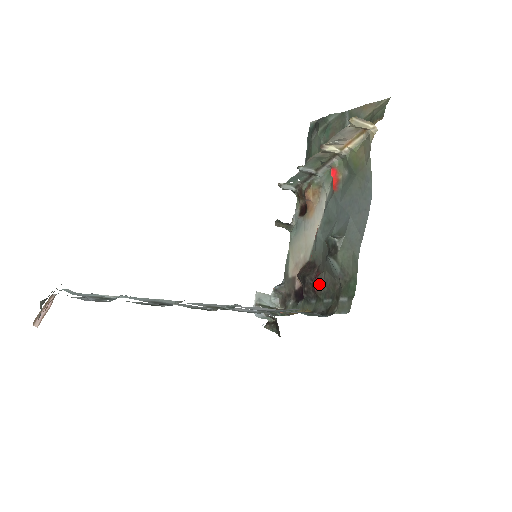
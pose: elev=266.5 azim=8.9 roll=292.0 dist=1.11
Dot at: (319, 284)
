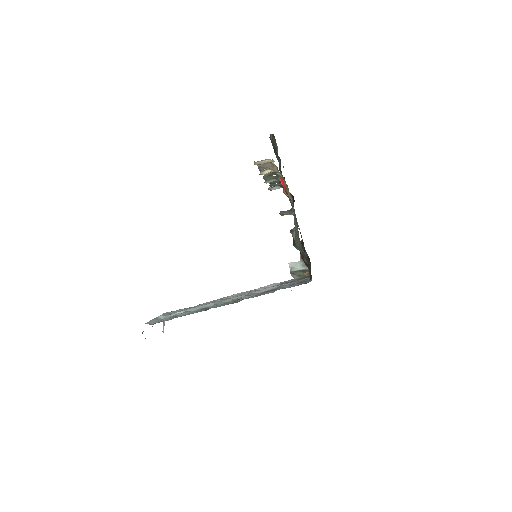
Dot at: (304, 259)
